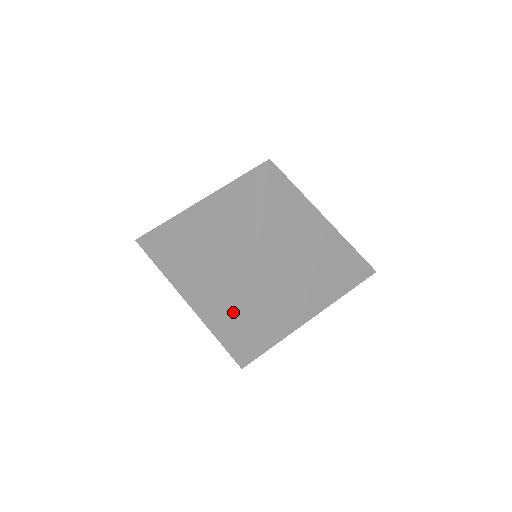
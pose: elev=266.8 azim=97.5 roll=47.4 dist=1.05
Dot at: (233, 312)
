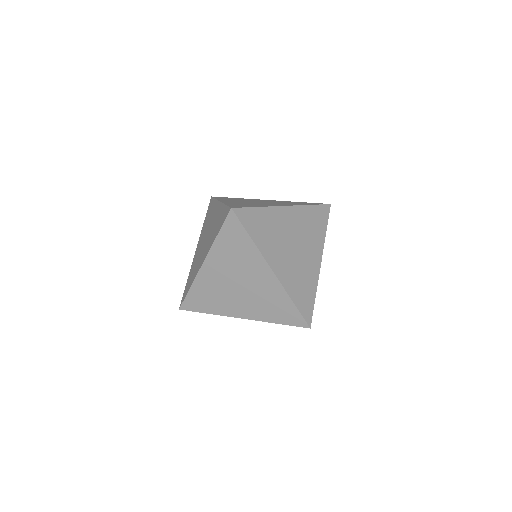
Dot at: (252, 205)
